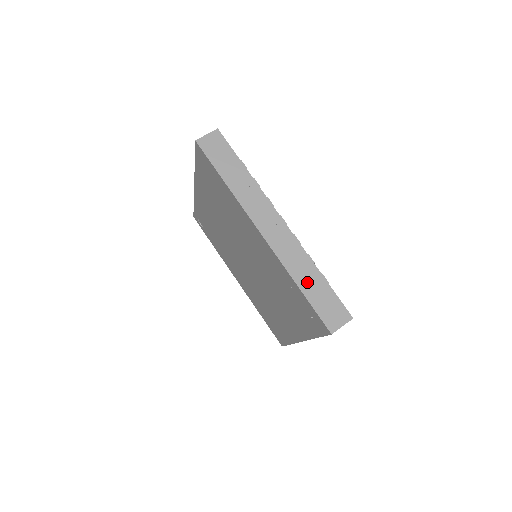
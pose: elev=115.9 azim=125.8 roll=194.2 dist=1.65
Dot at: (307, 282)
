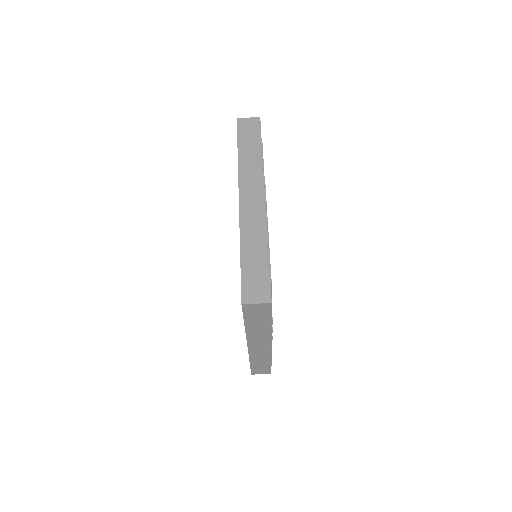
Dot at: (258, 363)
